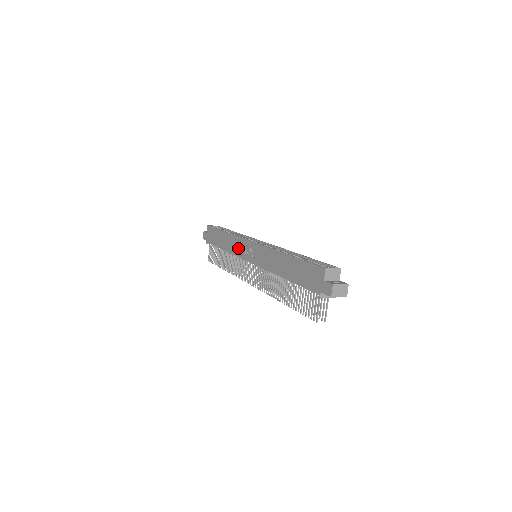
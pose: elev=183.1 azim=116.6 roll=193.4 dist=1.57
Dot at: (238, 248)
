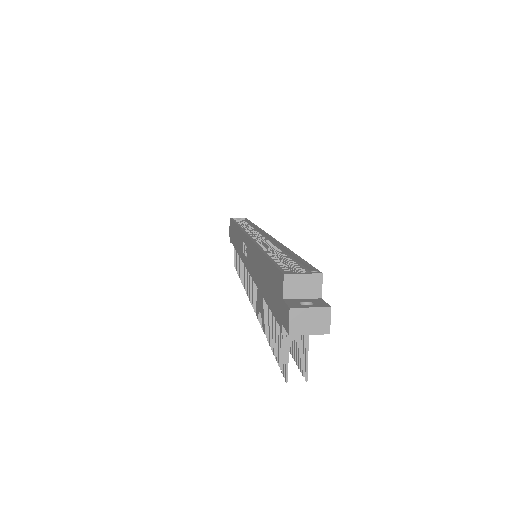
Dot at: (240, 245)
